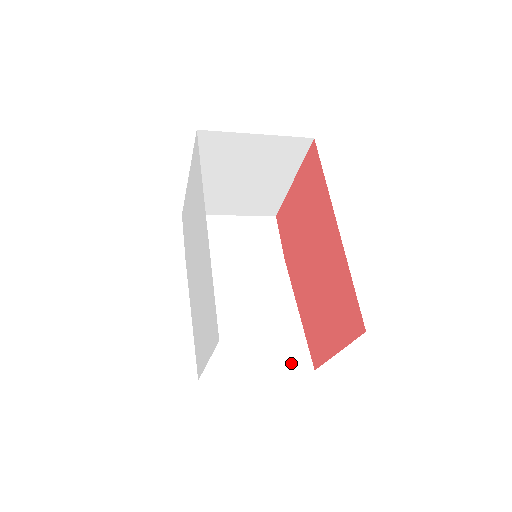
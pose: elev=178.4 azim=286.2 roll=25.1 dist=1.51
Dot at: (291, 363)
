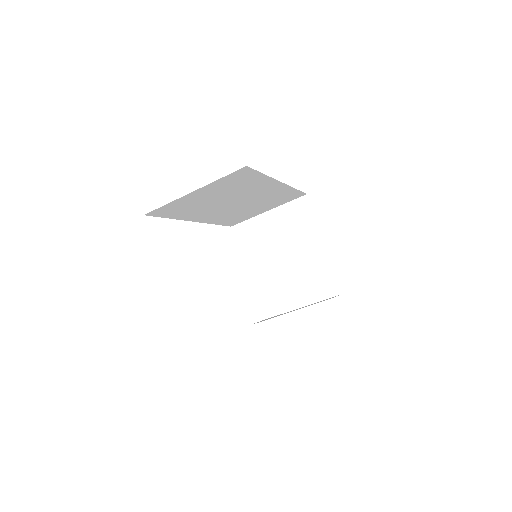
Dot at: occluded
